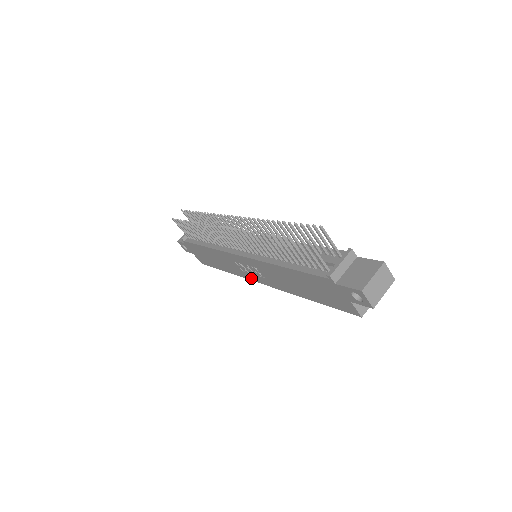
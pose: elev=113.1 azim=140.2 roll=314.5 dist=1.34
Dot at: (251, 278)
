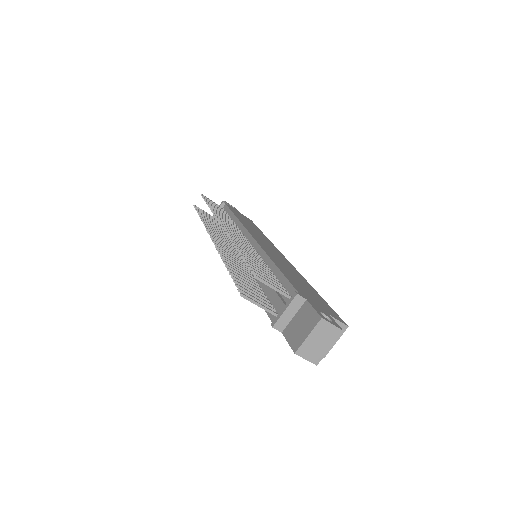
Dot at: occluded
